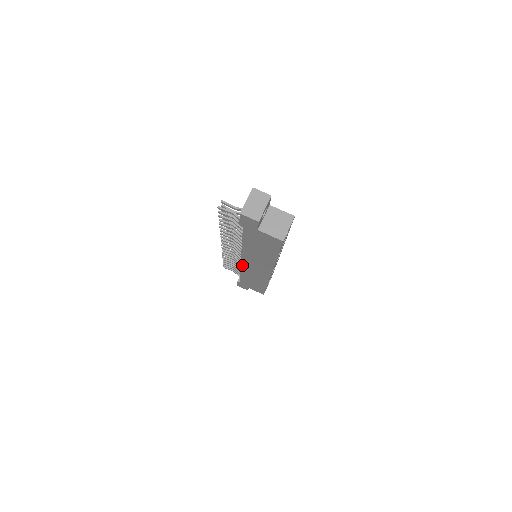
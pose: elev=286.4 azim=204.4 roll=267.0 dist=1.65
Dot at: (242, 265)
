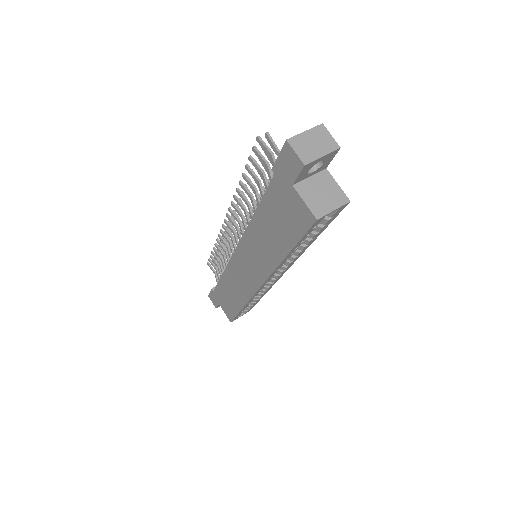
Dot at: (232, 259)
